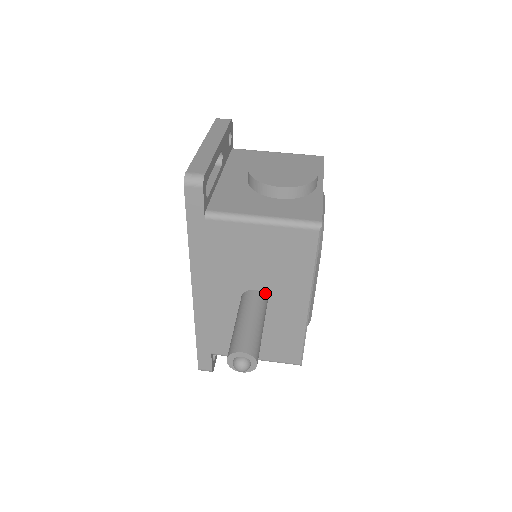
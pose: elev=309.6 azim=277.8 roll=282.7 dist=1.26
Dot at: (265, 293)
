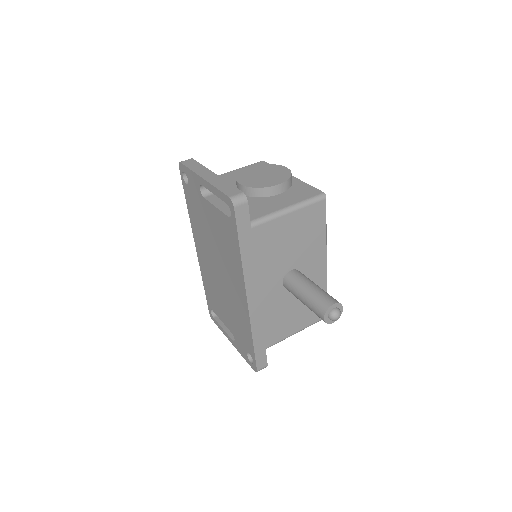
Dot at: (298, 269)
